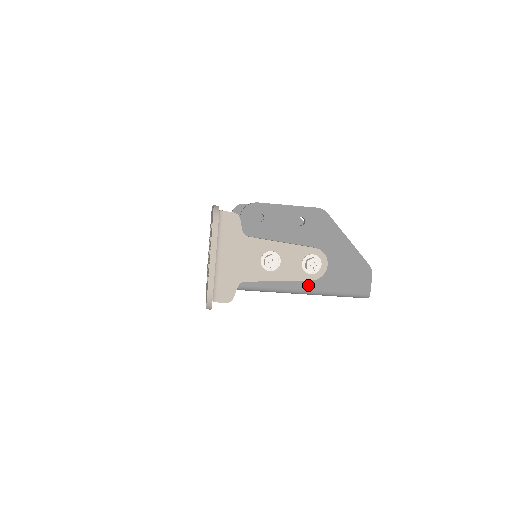
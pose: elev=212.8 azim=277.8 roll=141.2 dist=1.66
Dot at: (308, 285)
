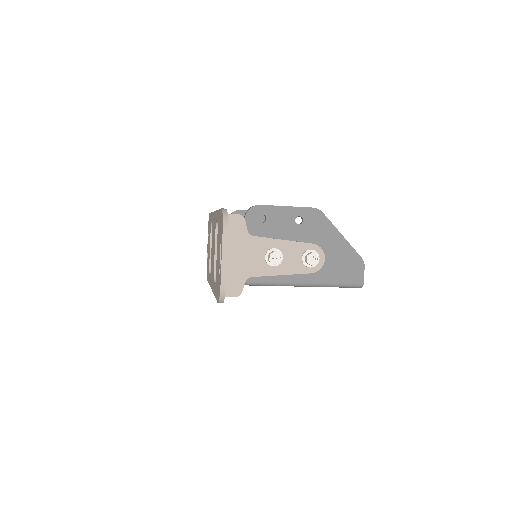
Dot at: (308, 278)
